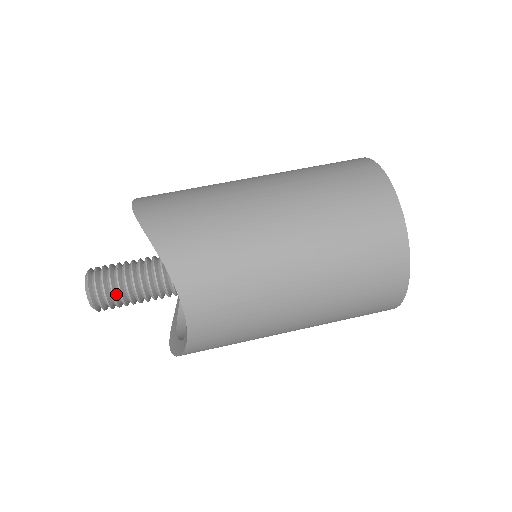
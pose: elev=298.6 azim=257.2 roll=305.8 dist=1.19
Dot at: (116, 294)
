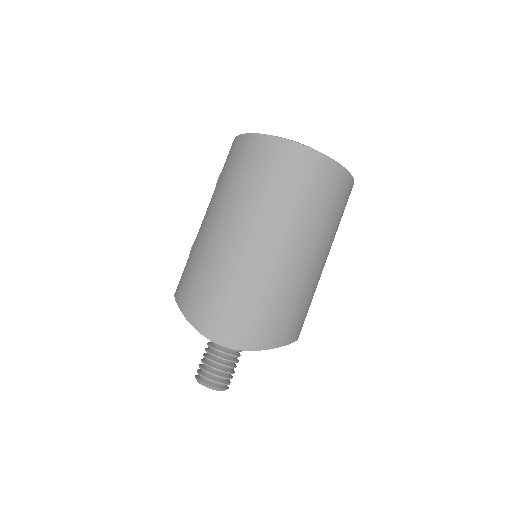
Dot at: (233, 370)
